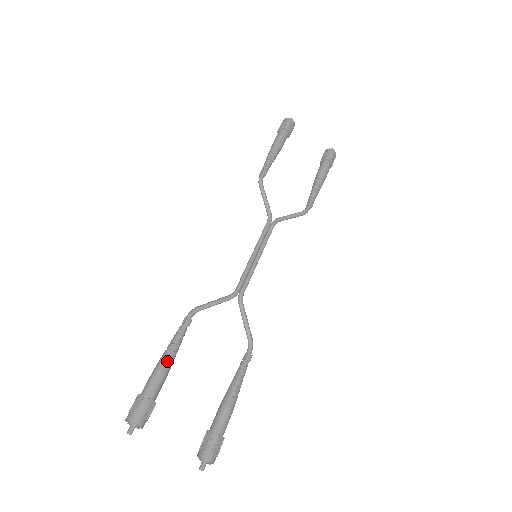
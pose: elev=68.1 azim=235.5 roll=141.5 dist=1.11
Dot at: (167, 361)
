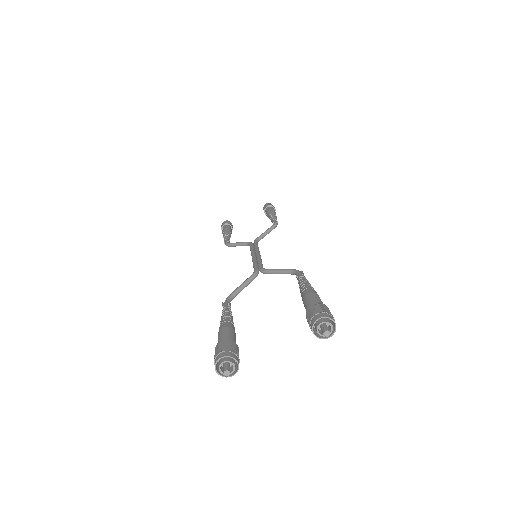
Dot at: (223, 322)
